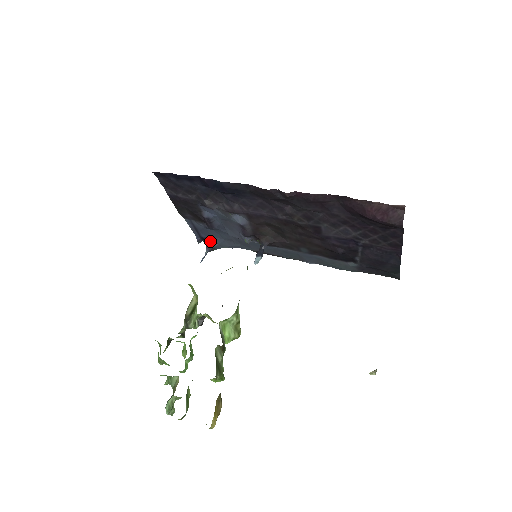
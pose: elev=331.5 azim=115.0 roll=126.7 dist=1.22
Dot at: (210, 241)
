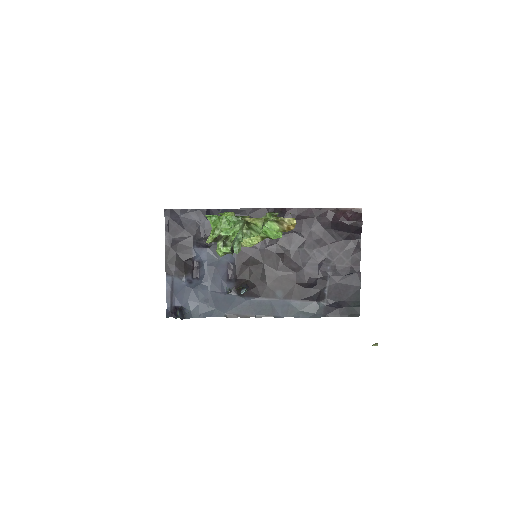
Dot at: (182, 309)
